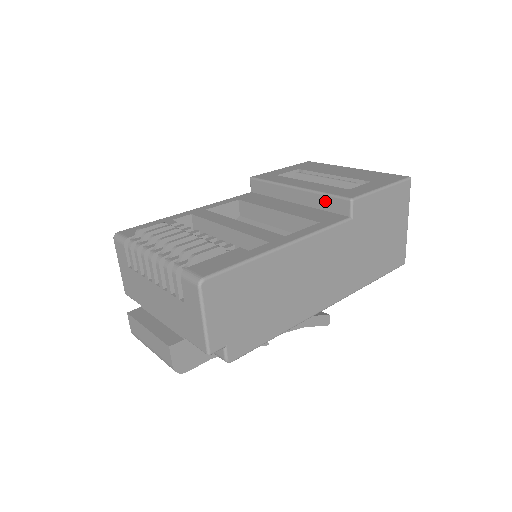
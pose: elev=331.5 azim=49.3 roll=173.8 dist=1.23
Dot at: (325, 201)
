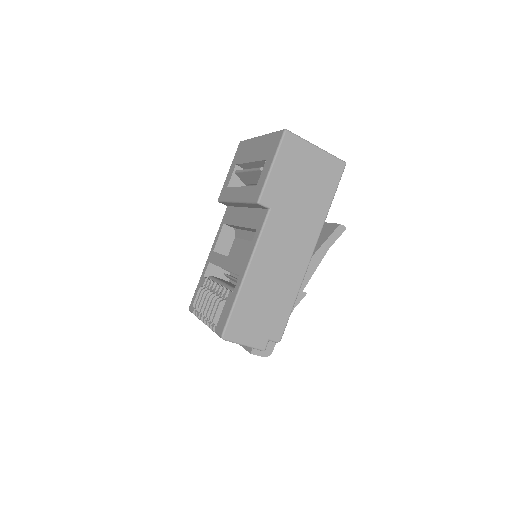
Dot at: (252, 205)
